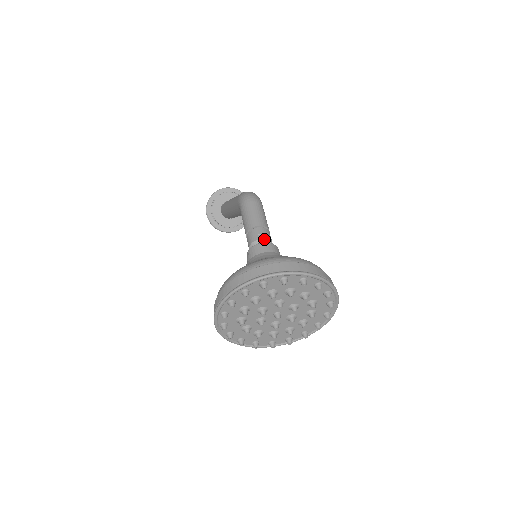
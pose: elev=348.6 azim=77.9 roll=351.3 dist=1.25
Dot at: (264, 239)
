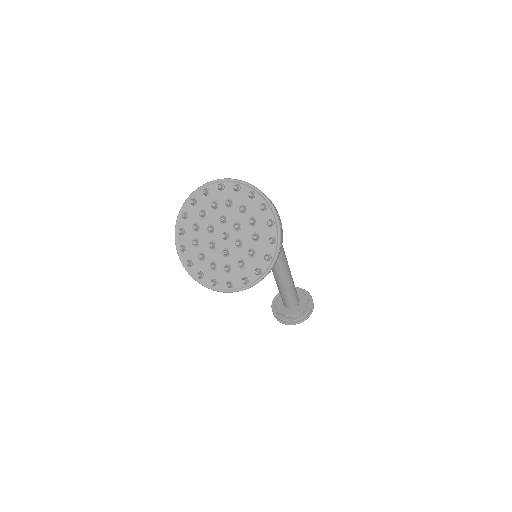
Dot at: occluded
